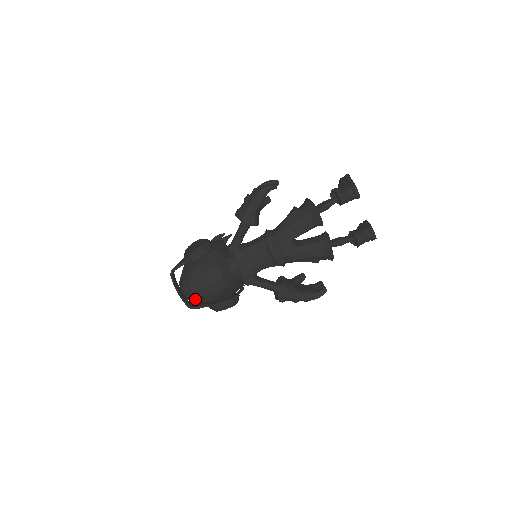
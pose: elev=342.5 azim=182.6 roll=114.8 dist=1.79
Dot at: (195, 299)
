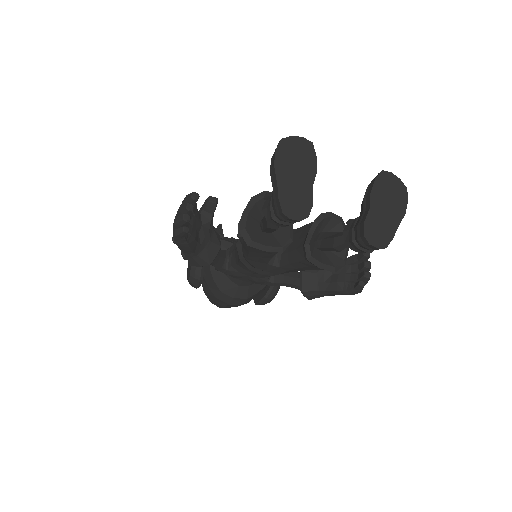
Dot at: occluded
